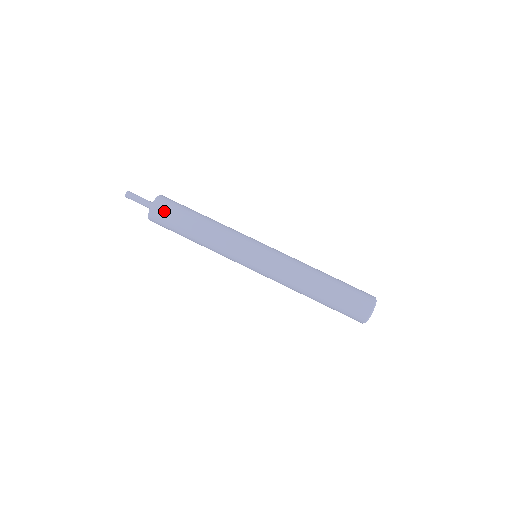
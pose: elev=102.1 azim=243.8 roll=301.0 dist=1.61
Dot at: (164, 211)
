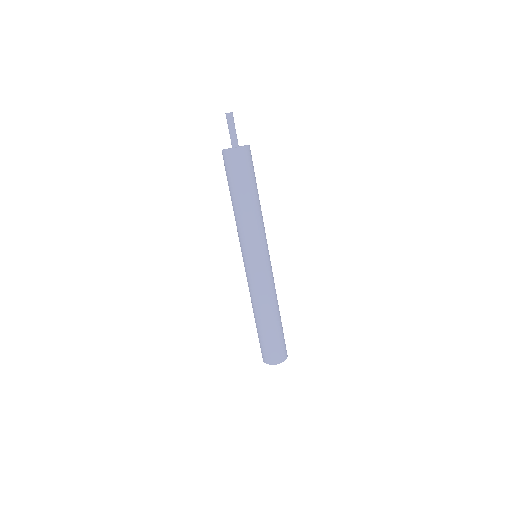
Dot at: (233, 163)
